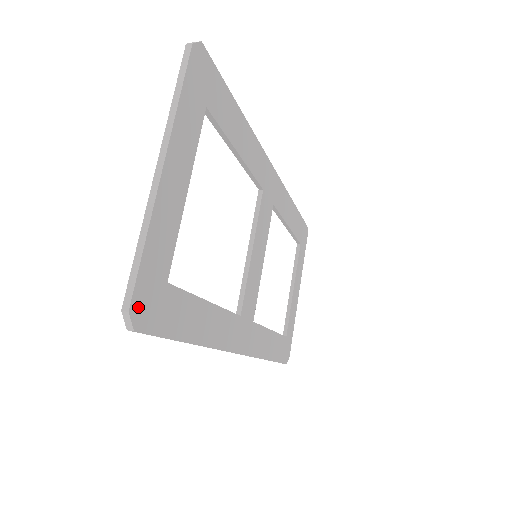
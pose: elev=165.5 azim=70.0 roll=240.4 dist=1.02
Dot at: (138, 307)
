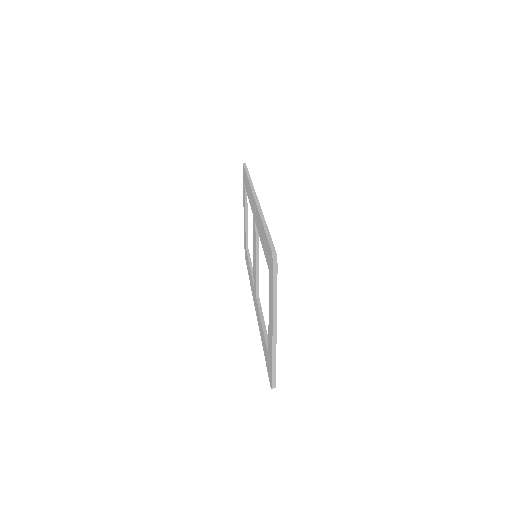
Dot at: occluded
